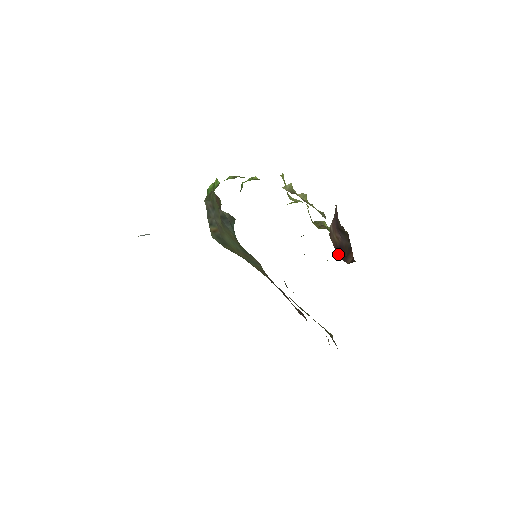
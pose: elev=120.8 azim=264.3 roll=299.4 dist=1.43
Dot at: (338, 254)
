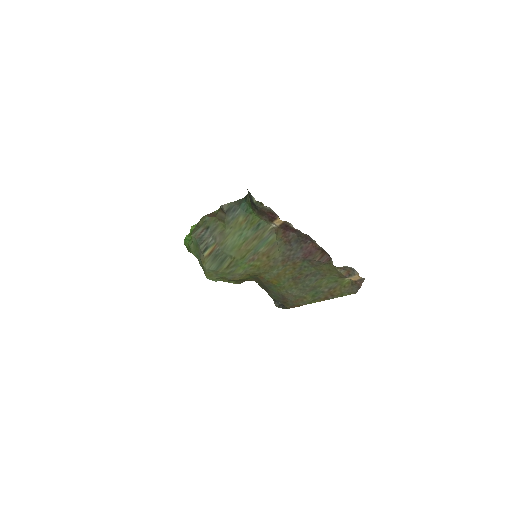
Dot at: occluded
